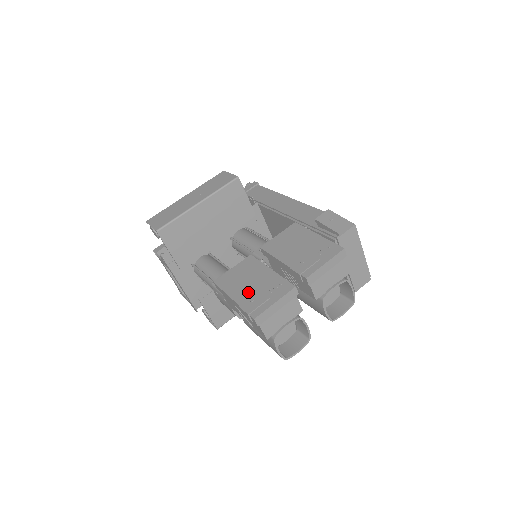
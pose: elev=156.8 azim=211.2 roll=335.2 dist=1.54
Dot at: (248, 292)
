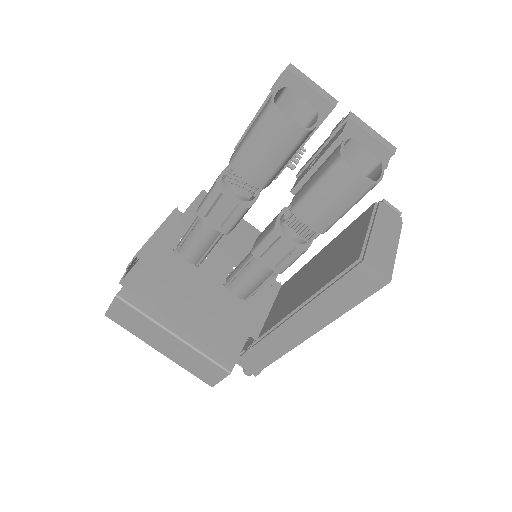
Dot at: occluded
